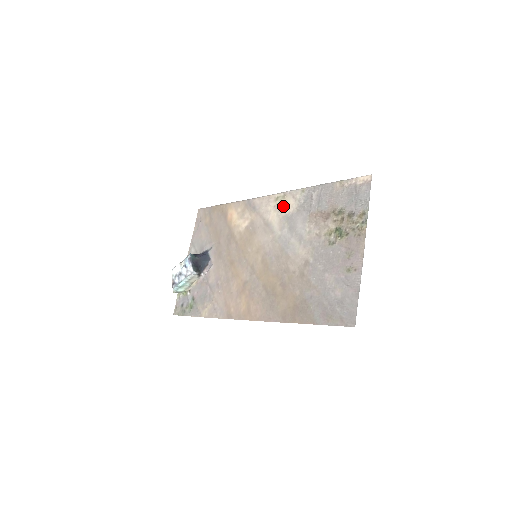
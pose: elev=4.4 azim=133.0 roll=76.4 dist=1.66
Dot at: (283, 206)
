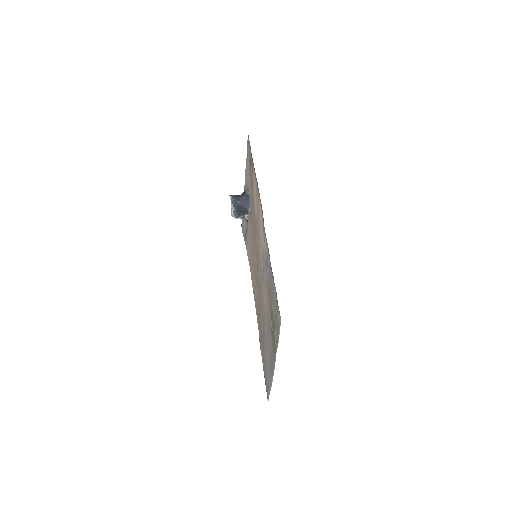
Dot at: (263, 237)
